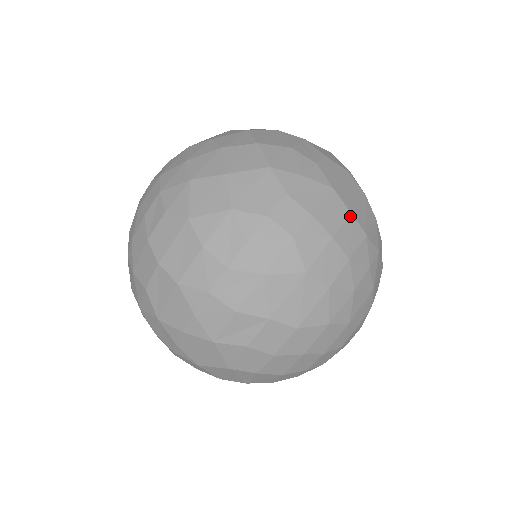
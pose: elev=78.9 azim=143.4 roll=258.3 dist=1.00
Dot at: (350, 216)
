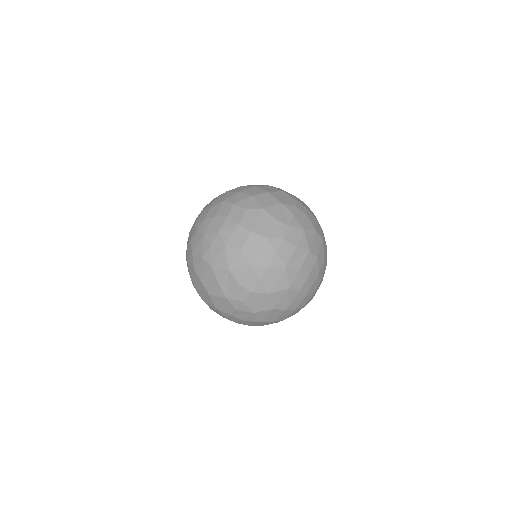
Dot at: occluded
